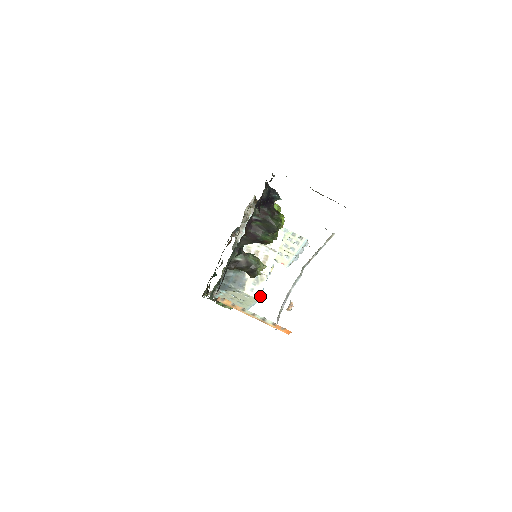
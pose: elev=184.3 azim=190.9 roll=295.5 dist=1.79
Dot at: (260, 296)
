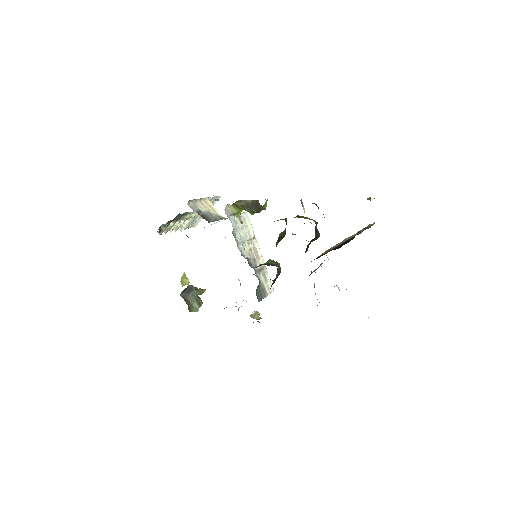
Dot at: (273, 288)
